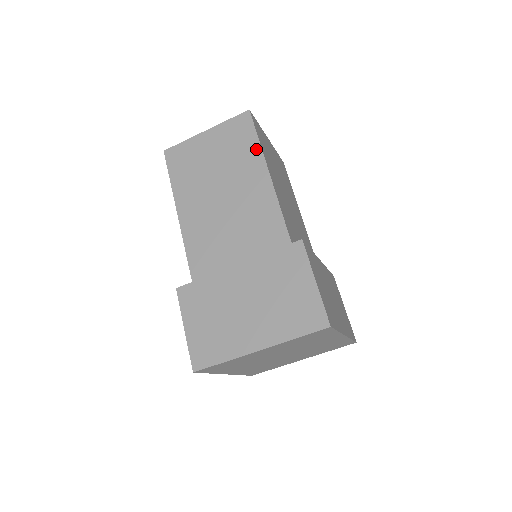
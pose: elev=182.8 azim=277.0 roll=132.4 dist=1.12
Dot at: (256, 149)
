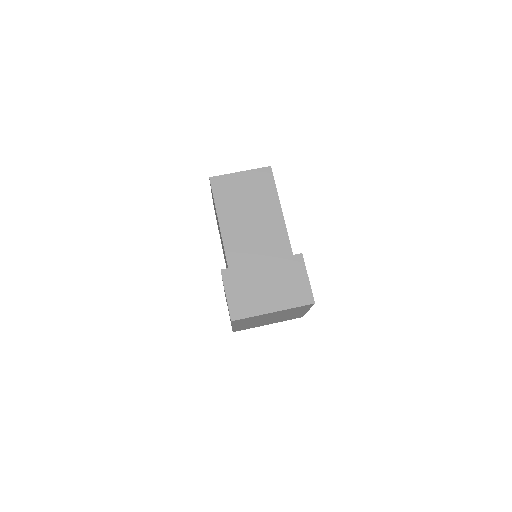
Dot at: (274, 192)
